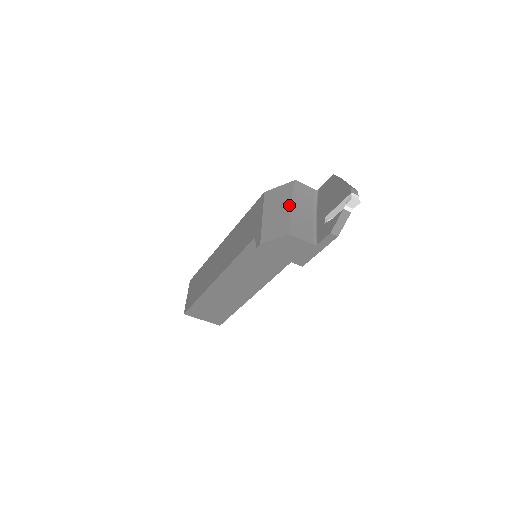
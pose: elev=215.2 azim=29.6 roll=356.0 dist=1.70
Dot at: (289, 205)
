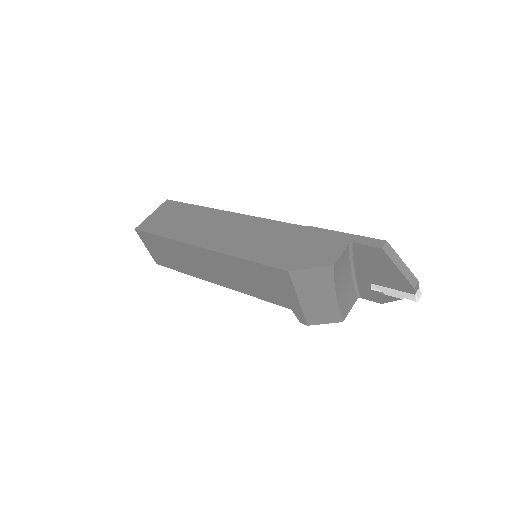
Dot at: (334, 294)
